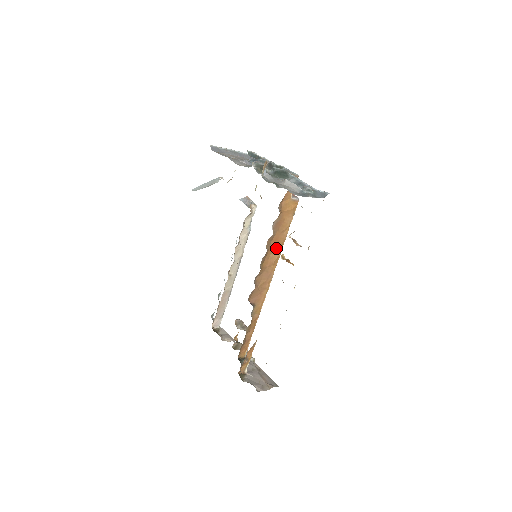
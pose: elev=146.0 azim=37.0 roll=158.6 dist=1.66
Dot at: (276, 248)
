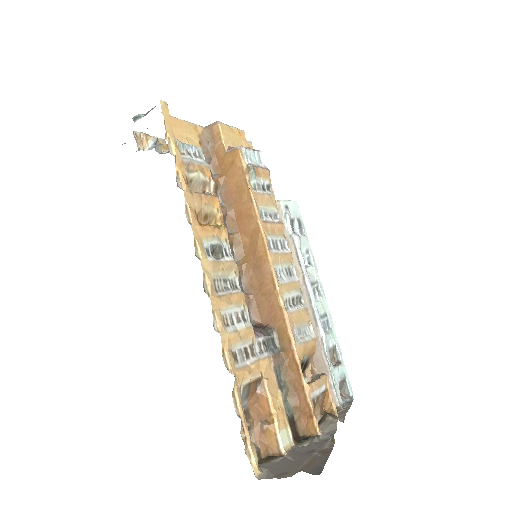
Dot at: (249, 227)
